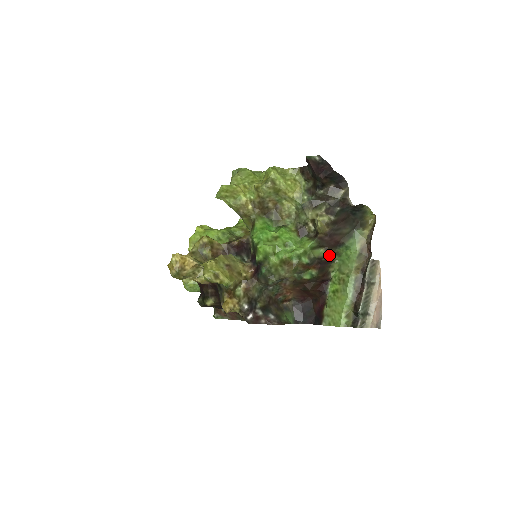
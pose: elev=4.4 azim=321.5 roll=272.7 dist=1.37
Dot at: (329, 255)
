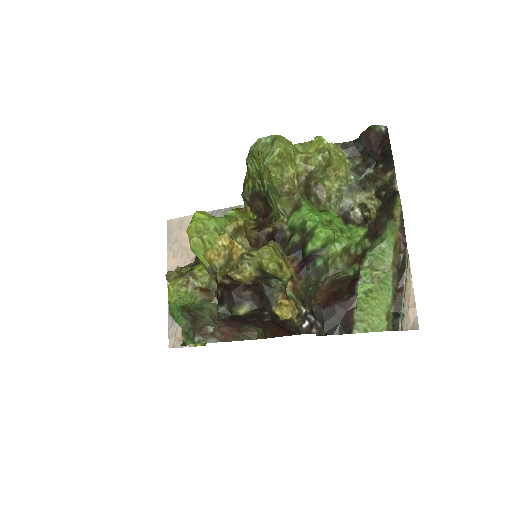
Dot at: (369, 247)
